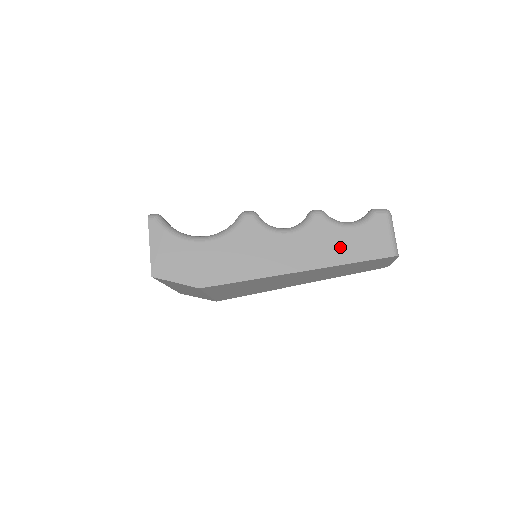
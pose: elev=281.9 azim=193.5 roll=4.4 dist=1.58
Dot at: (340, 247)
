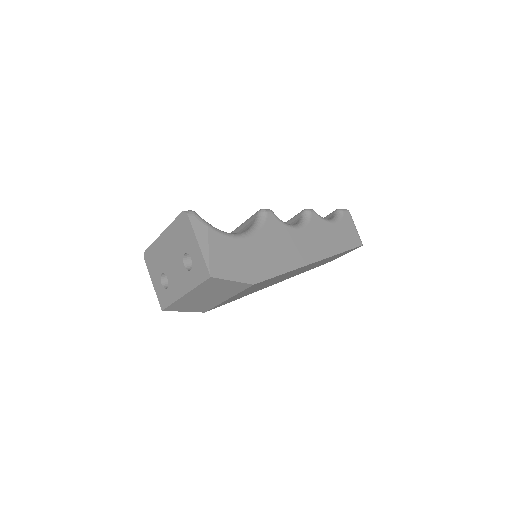
Dot at: (333, 239)
